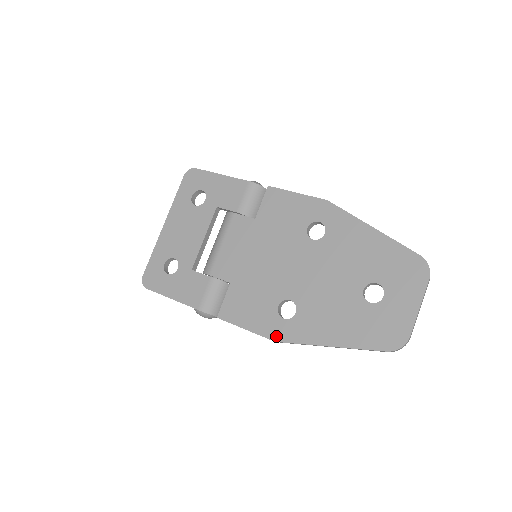
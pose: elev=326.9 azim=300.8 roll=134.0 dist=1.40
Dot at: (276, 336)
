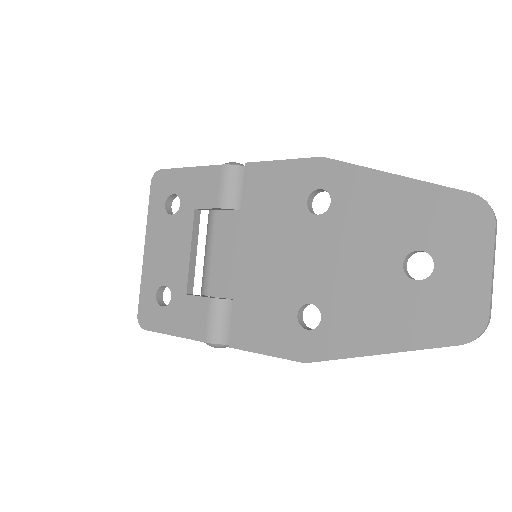
Dot at: (304, 355)
